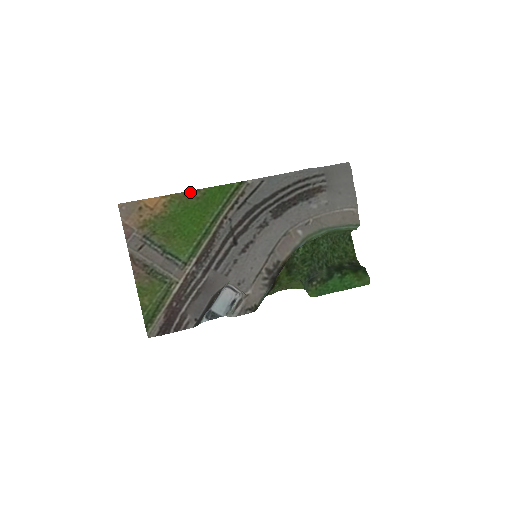
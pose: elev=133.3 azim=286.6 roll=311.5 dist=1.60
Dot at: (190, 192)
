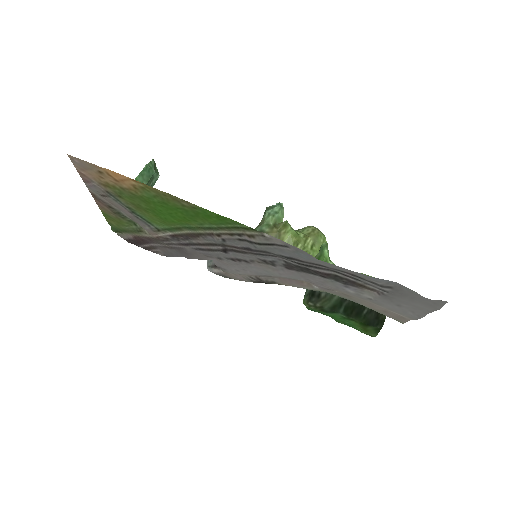
Dot at: (173, 196)
